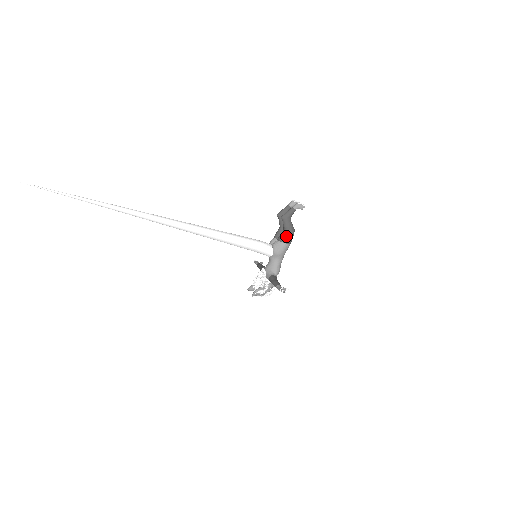
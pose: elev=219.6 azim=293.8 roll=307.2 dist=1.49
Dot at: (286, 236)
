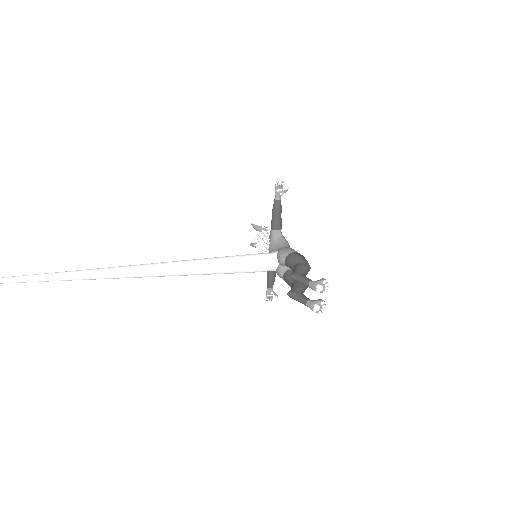
Dot at: occluded
